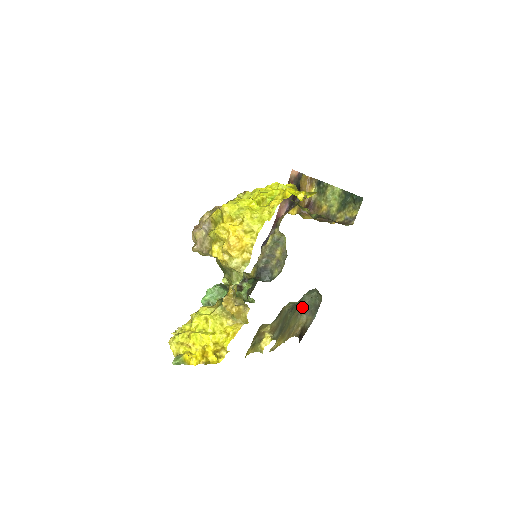
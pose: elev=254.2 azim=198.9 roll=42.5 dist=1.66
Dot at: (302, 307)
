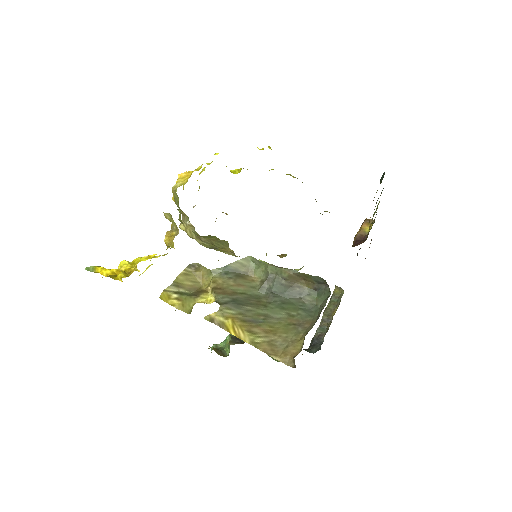
Dot at: (311, 321)
